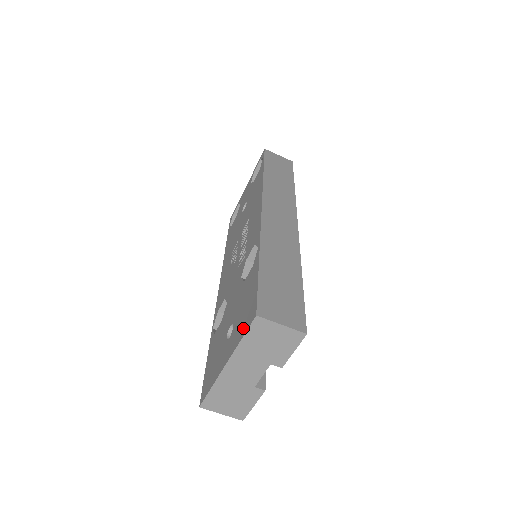
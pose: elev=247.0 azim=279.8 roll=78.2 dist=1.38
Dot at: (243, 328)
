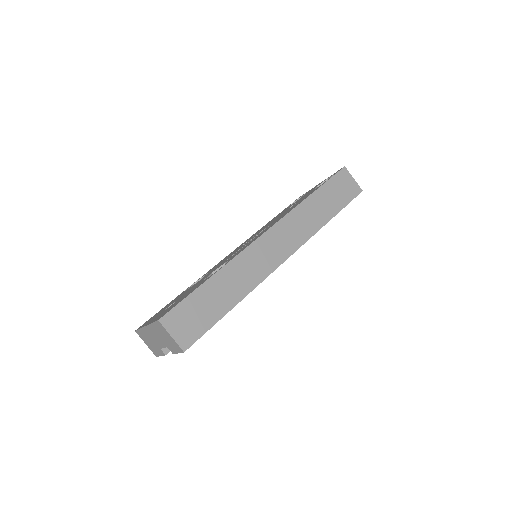
Dot at: (159, 317)
